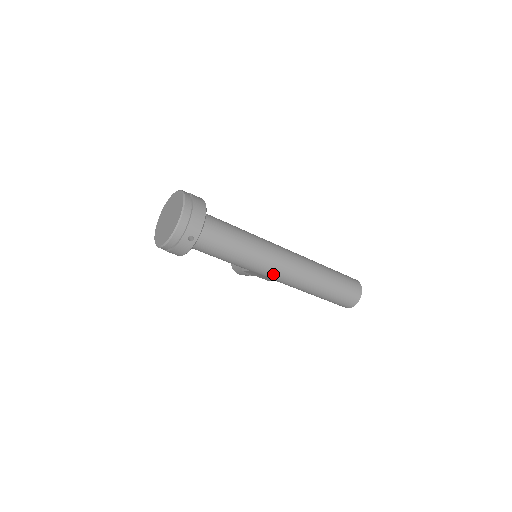
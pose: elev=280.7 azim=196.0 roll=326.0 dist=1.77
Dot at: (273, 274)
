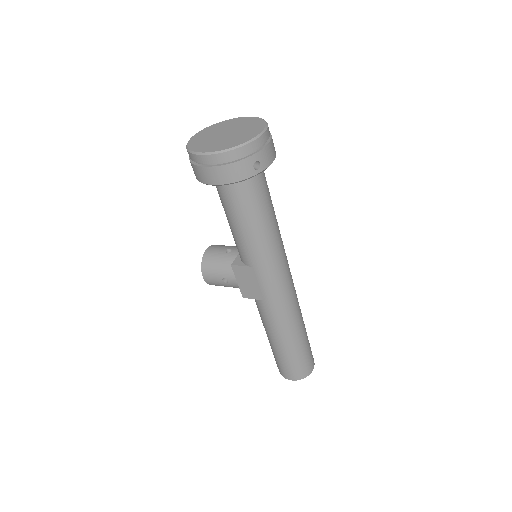
Dot at: (272, 284)
